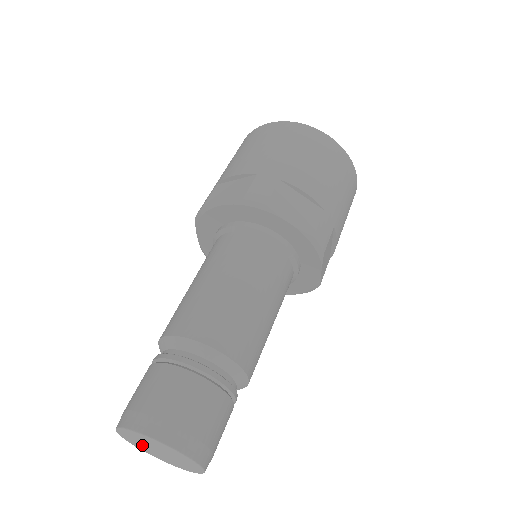
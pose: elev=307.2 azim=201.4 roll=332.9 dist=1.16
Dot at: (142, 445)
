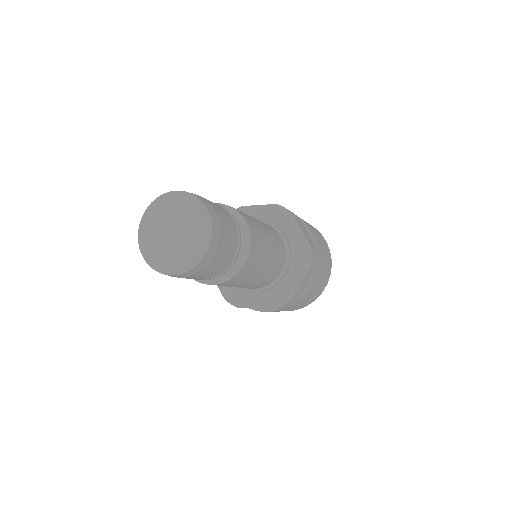
Dot at: (157, 228)
